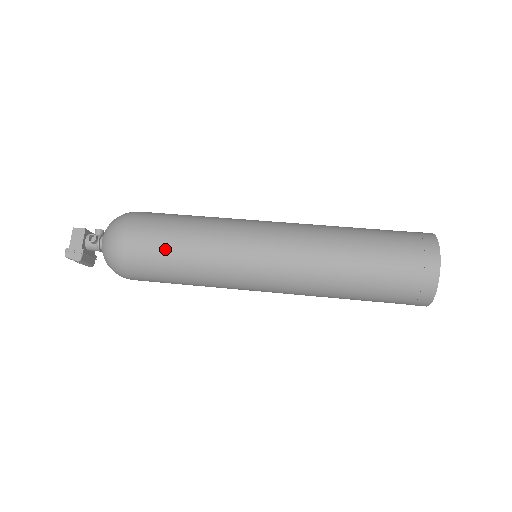
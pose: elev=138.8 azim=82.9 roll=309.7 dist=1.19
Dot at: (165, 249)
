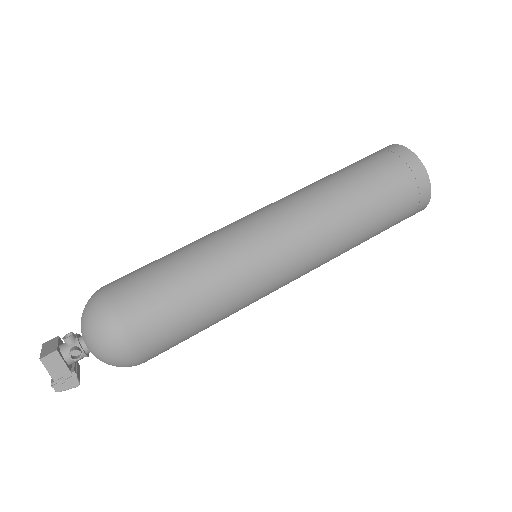
Dot at: (184, 322)
